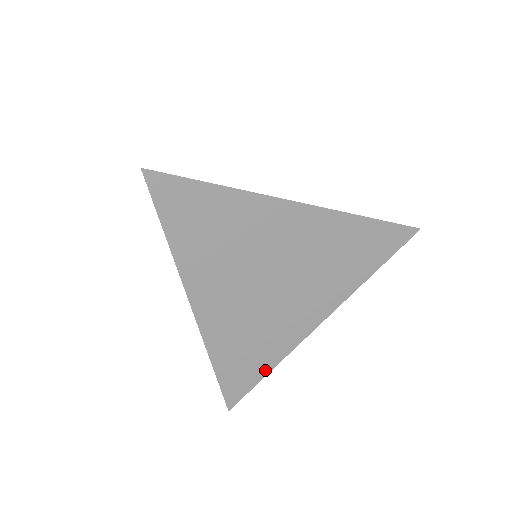
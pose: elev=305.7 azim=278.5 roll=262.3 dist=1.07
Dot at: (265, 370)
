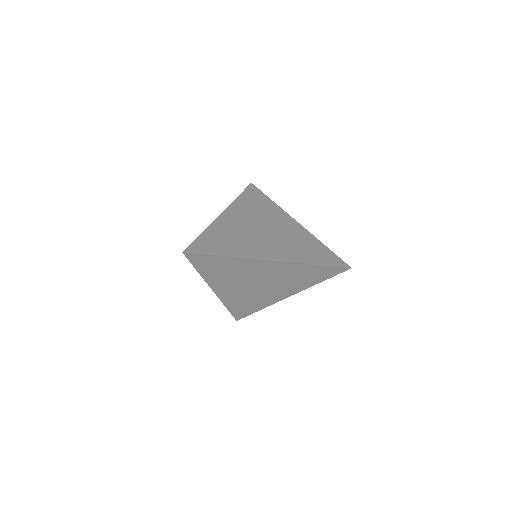
Dot at: (256, 310)
